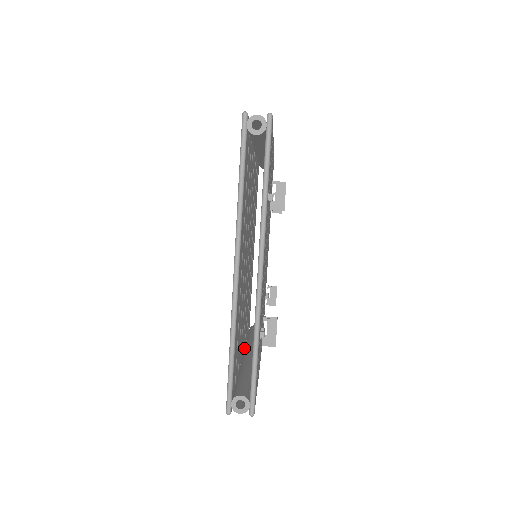
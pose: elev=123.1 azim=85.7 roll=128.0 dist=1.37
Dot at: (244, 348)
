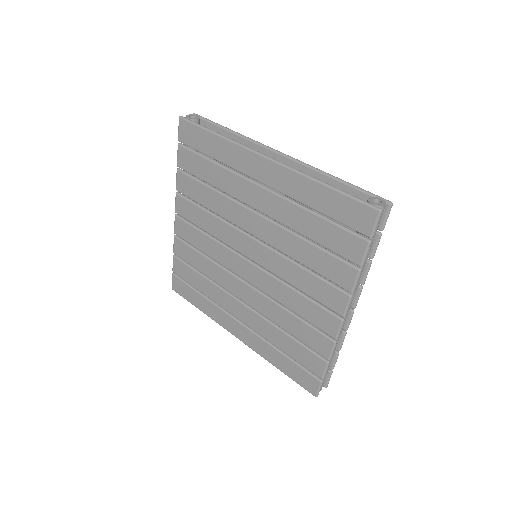
Dot at: (328, 328)
